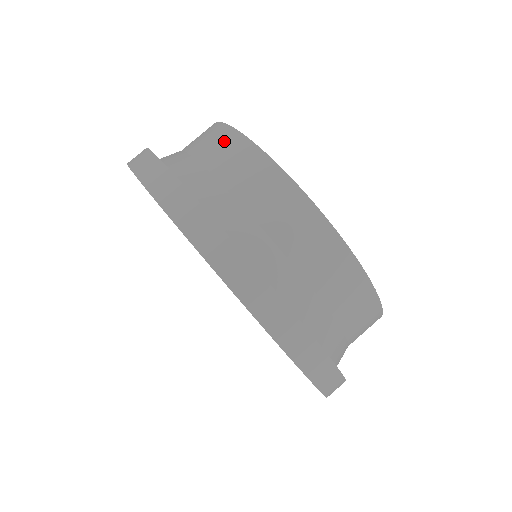
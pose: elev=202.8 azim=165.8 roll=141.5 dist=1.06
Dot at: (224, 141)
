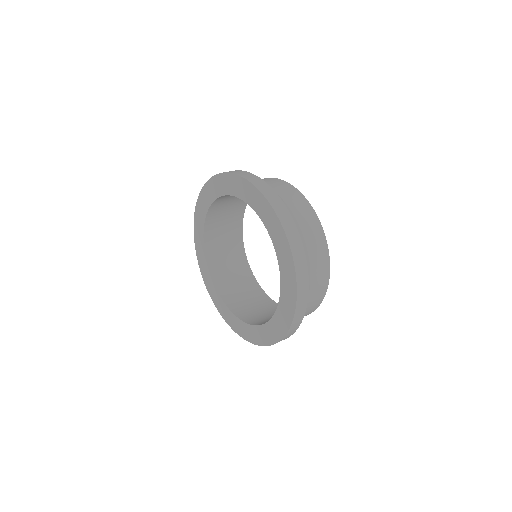
Dot at: occluded
